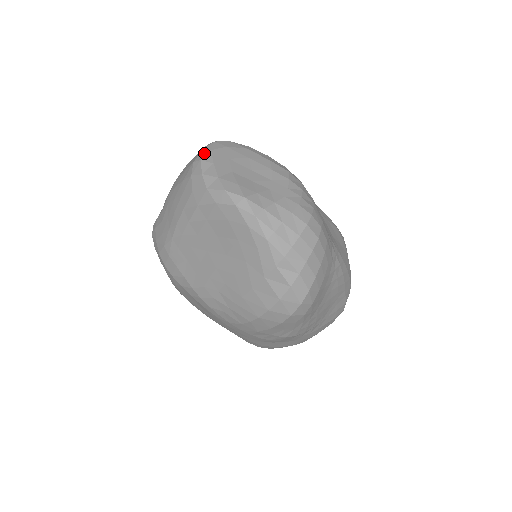
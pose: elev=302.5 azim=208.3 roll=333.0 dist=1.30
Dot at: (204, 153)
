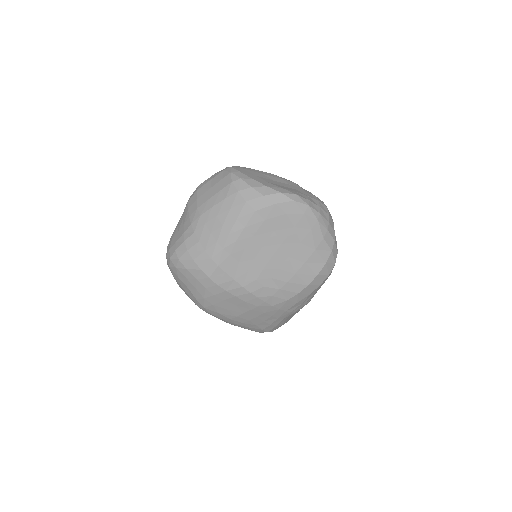
Dot at: (237, 174)
